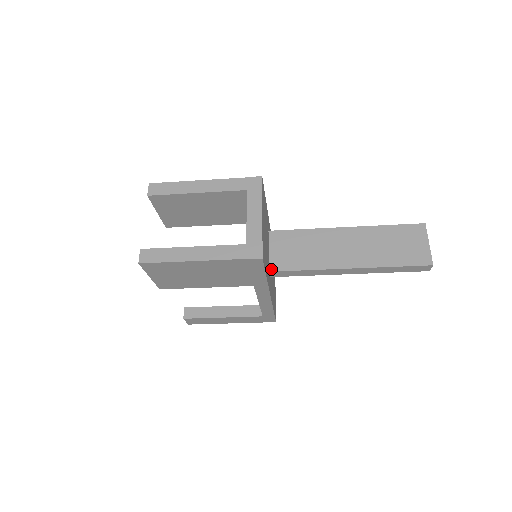
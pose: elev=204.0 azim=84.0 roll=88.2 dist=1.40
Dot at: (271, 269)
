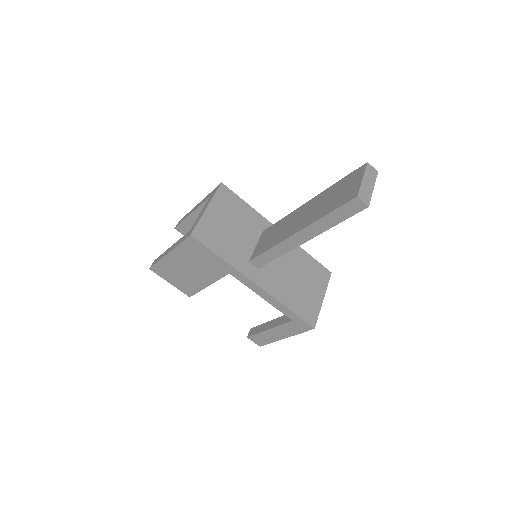
Dot at: (251, 259)
